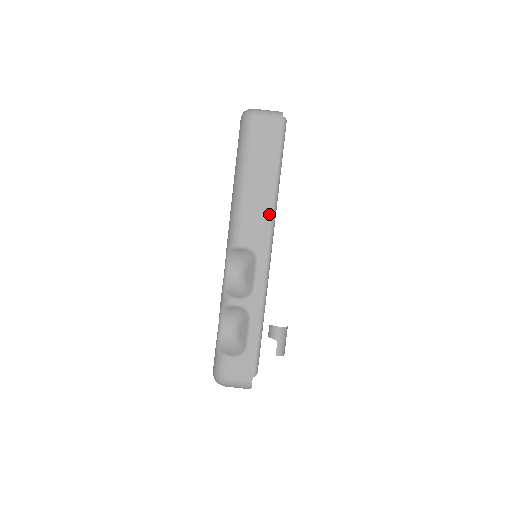
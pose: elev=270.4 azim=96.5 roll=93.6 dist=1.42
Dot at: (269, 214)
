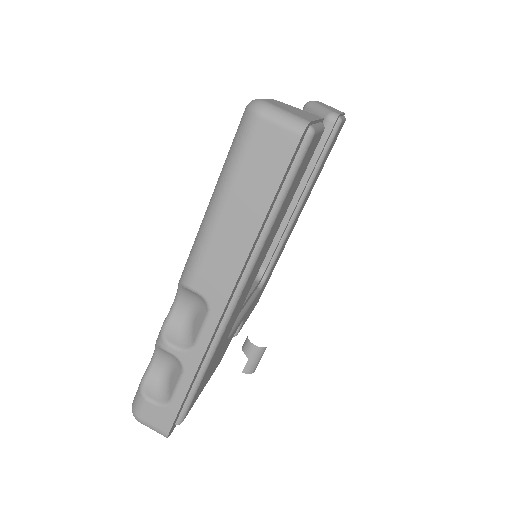
Dot at: (240, 265)
